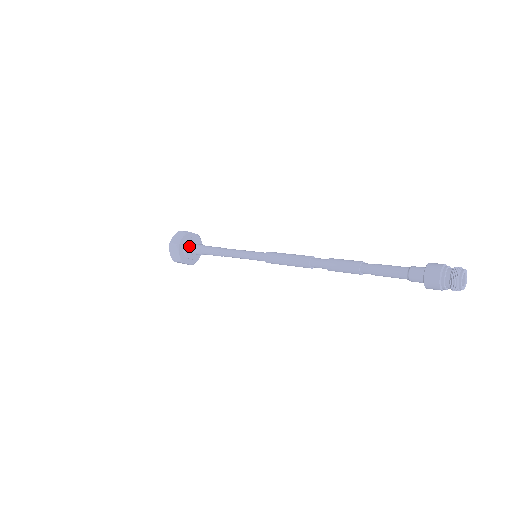
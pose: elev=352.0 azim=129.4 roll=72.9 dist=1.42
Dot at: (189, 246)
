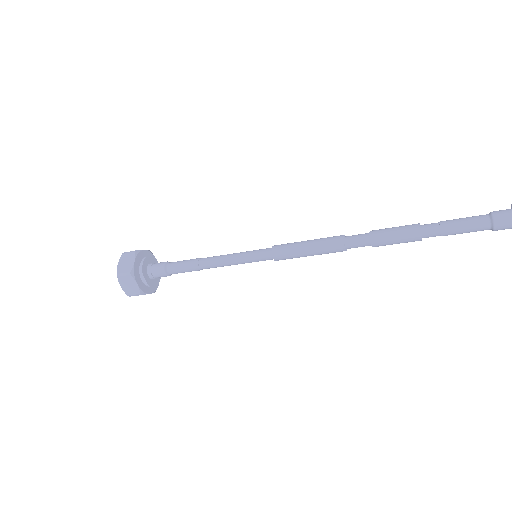
Dot at: (149, 263)
